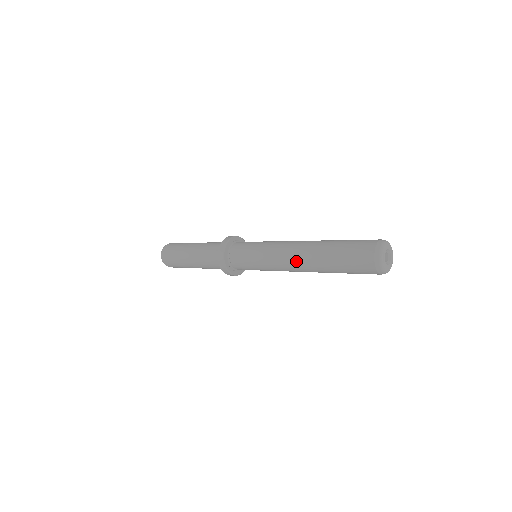
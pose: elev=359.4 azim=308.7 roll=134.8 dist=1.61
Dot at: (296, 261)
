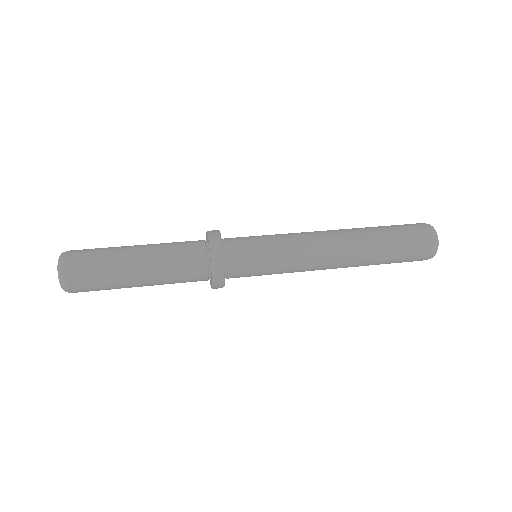
Dot at: (338, 249)
